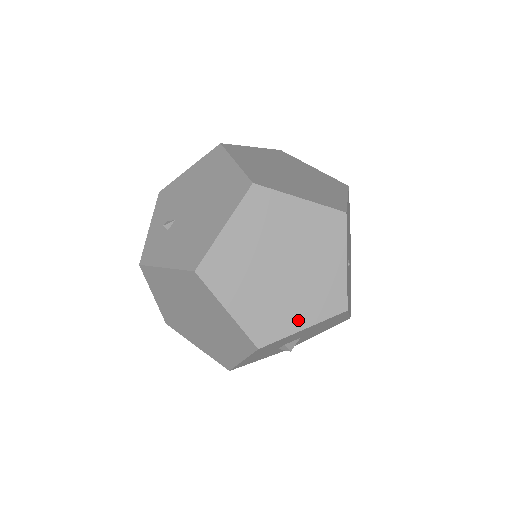
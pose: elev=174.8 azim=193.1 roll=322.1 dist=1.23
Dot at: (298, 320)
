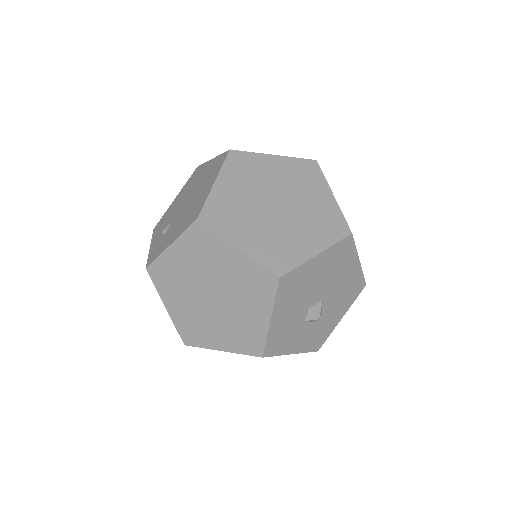
Dot at: (309, 247)
